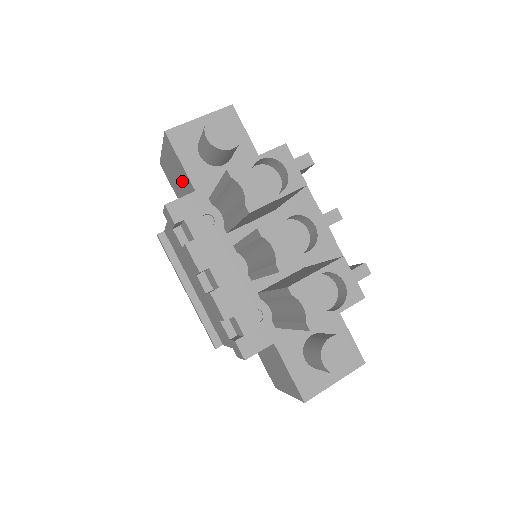
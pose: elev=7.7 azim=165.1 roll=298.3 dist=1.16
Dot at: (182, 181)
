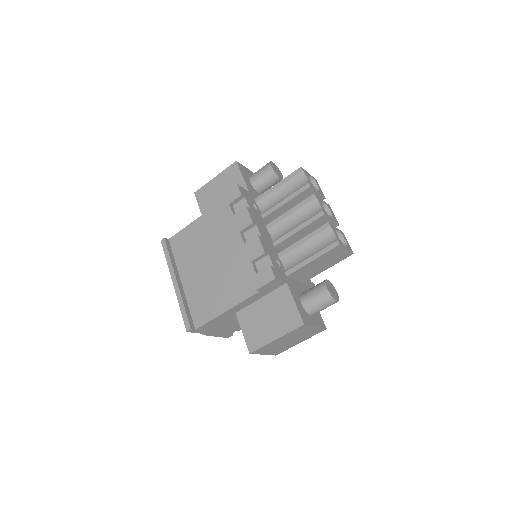
Dot at: occluded
